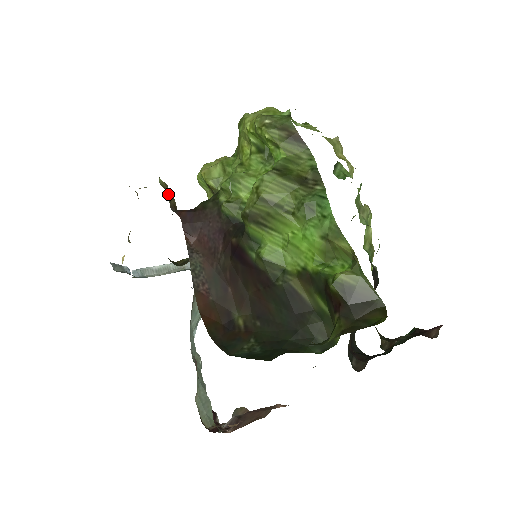
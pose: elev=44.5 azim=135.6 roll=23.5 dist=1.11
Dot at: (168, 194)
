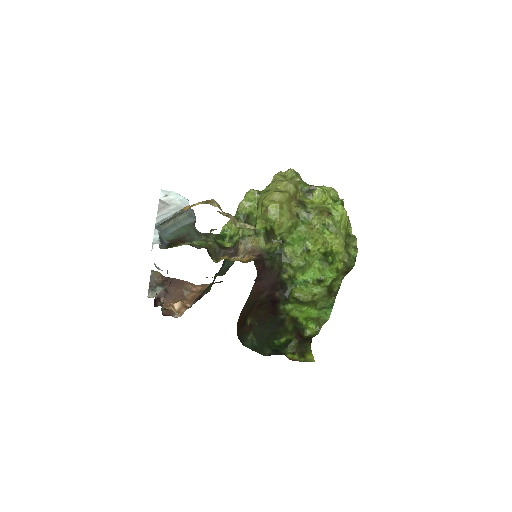
Dot at: occluded
